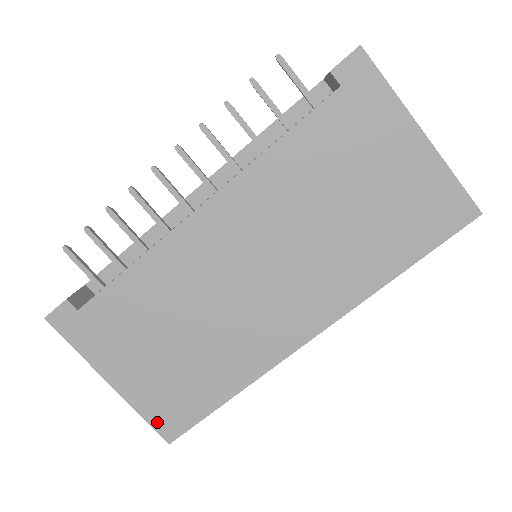
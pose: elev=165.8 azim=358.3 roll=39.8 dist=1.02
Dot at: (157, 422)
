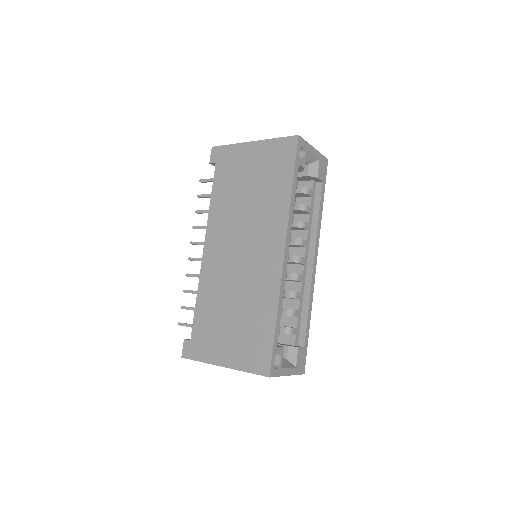
Dot at: (255, 369)
